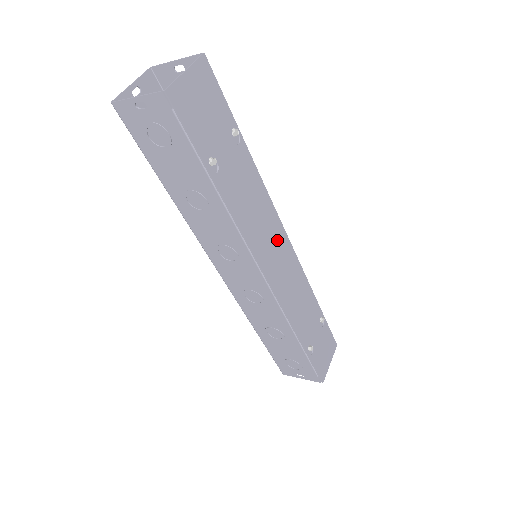
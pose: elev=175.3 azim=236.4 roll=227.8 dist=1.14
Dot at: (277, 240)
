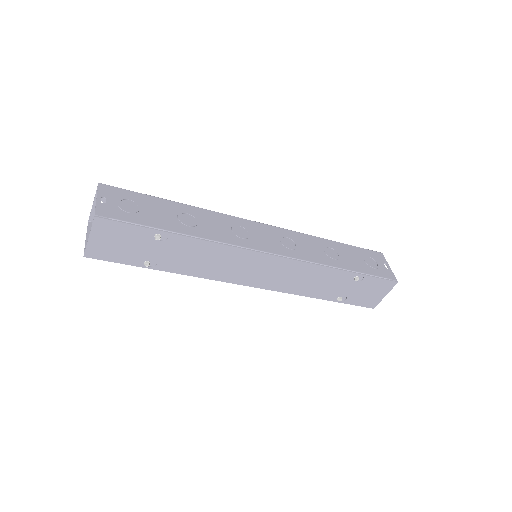
Dot at: (254, 263)
